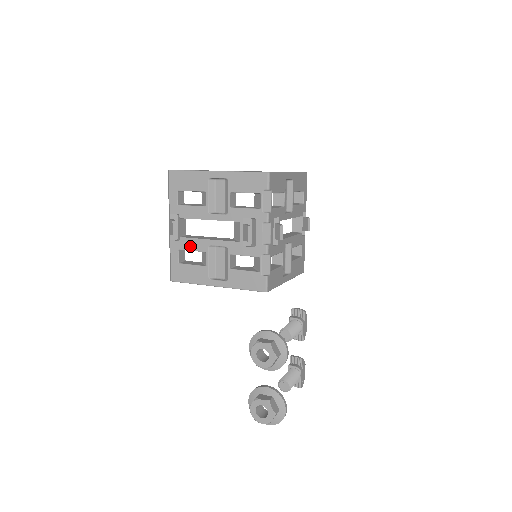
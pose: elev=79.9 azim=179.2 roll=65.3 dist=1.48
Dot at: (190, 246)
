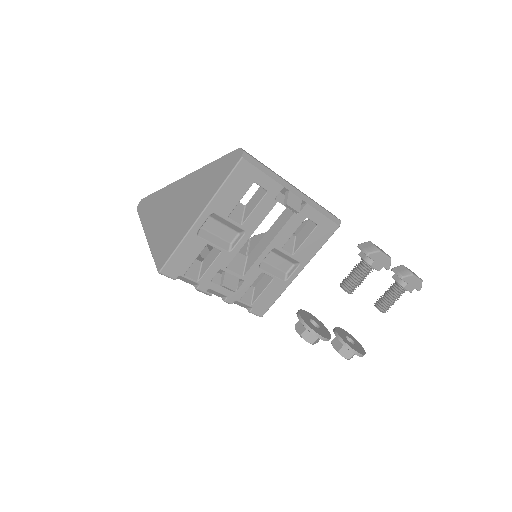
Dot at: occluded
